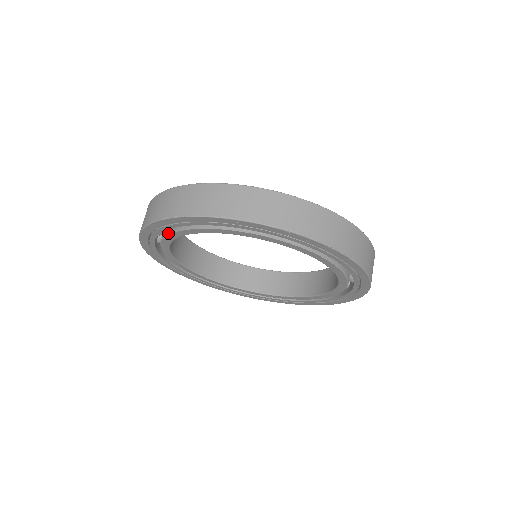
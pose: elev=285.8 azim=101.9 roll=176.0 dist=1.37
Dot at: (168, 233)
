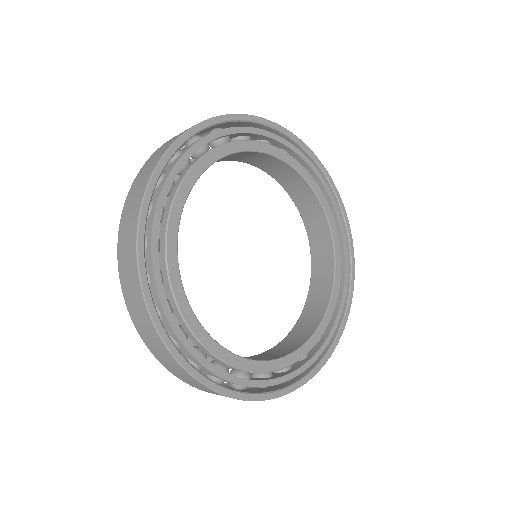
Dot at: occluded
